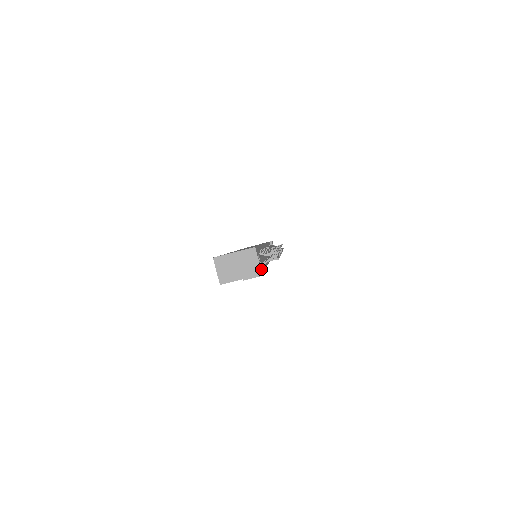
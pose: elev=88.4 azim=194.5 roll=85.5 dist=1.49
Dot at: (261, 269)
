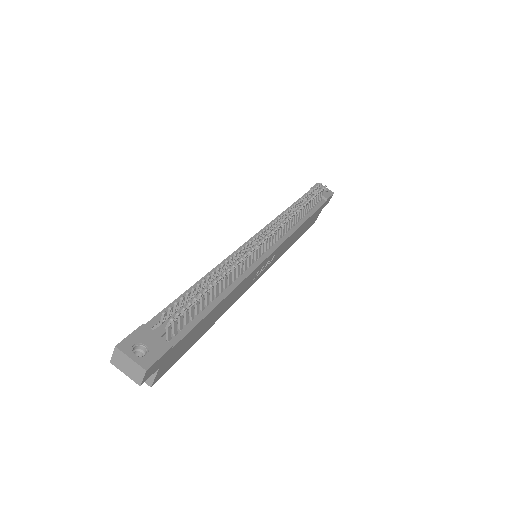
Dot at: (143, 362)
